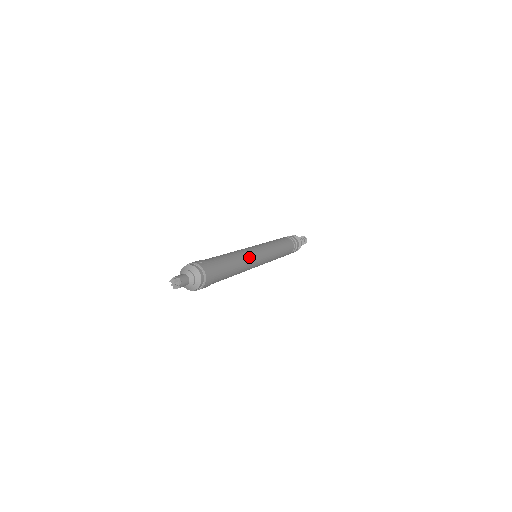
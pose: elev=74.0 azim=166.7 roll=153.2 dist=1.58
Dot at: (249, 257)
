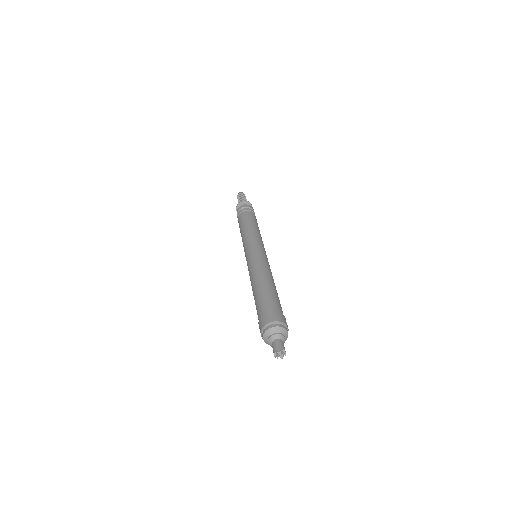
Dot at: occluded
